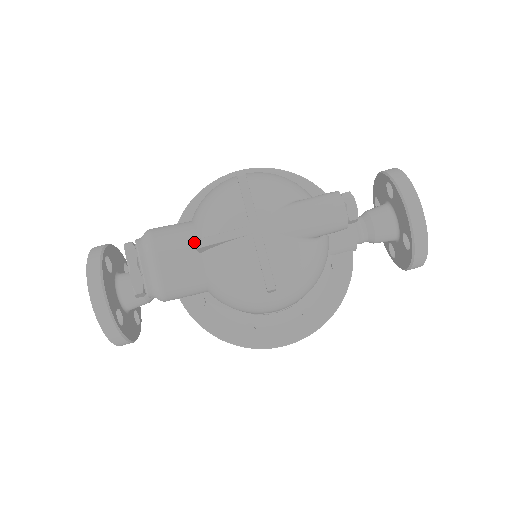
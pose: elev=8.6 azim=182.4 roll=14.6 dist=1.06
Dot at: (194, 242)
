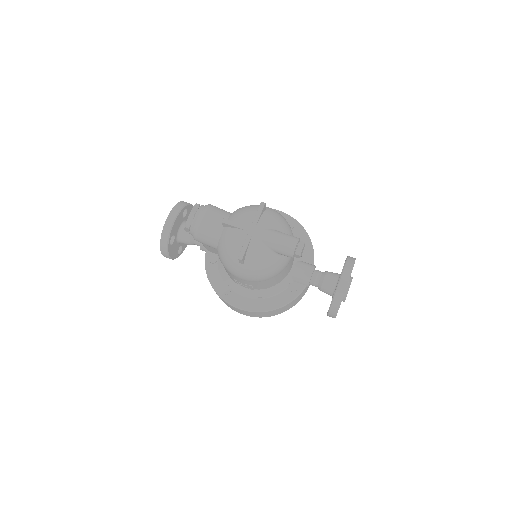
Dot at: (223, 219)
